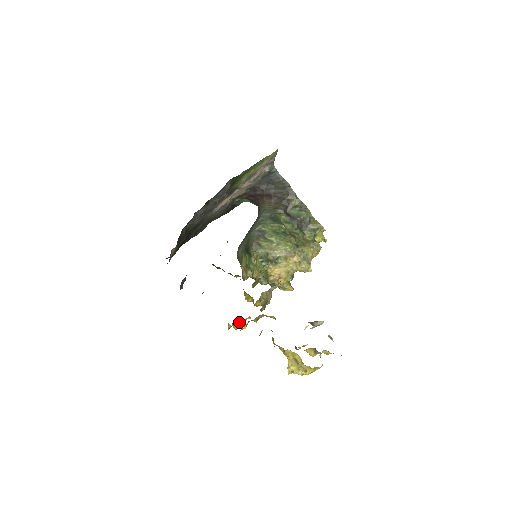
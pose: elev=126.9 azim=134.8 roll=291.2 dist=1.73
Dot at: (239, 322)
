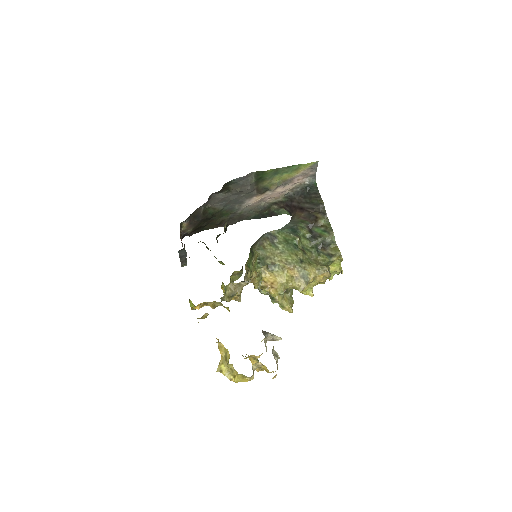
Dot at: occluded
